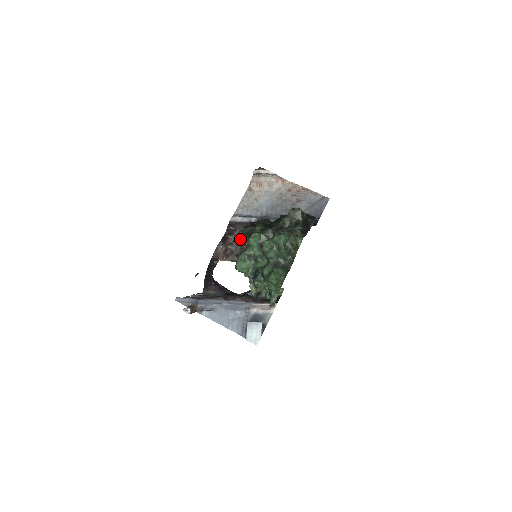
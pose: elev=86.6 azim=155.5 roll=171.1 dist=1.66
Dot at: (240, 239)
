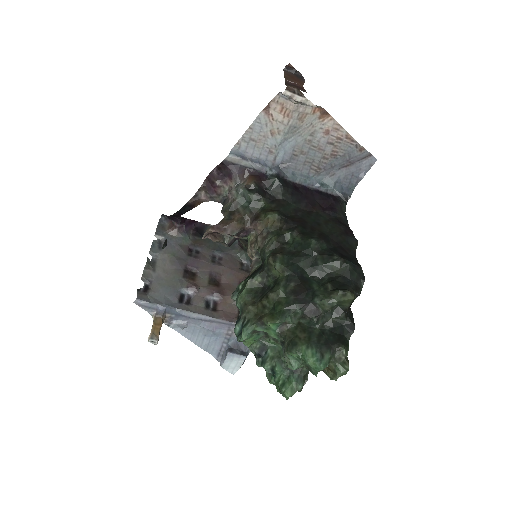
Dot at: (238, 222)
